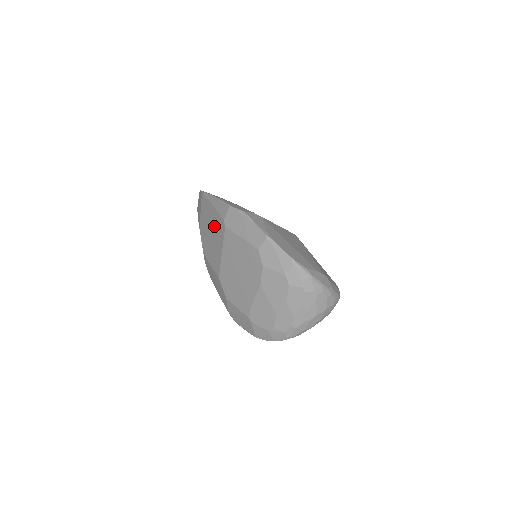
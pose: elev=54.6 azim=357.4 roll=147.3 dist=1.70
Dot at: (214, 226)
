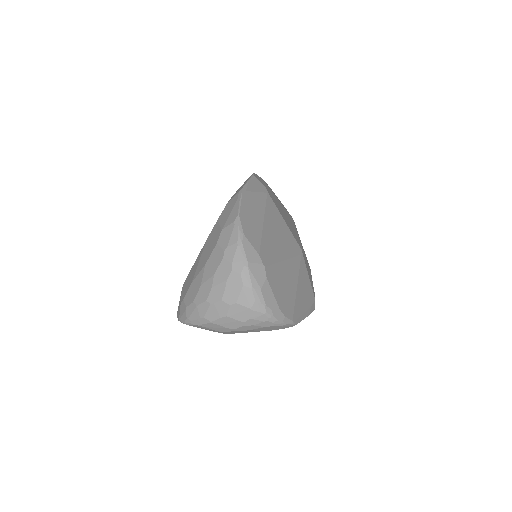
Dot at: occluded
